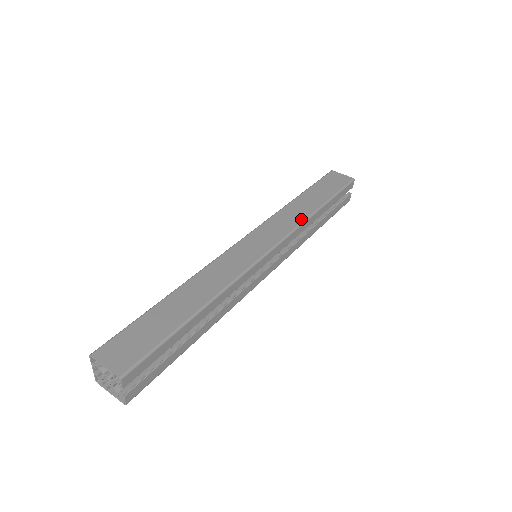
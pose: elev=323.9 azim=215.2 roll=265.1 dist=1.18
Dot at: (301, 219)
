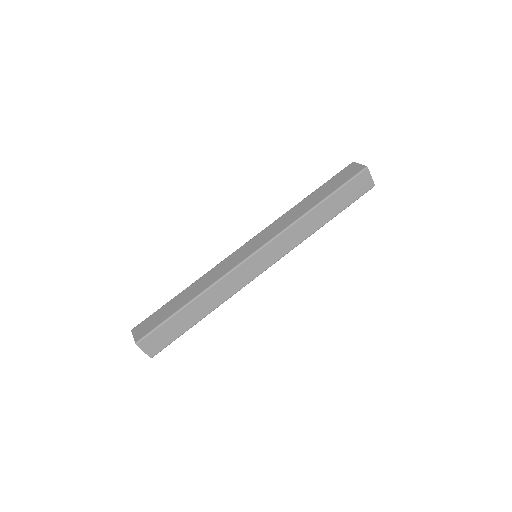
Dot at: (304, 238)
